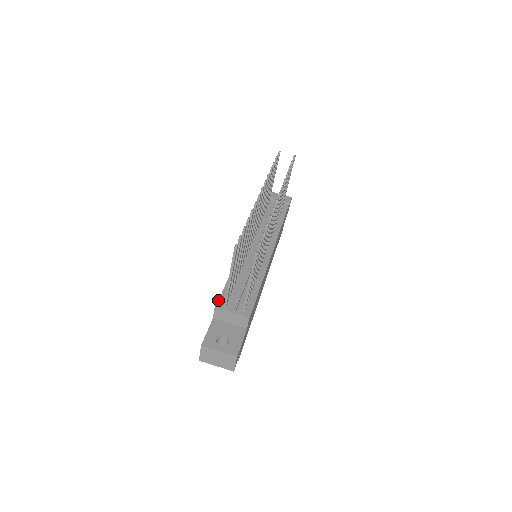
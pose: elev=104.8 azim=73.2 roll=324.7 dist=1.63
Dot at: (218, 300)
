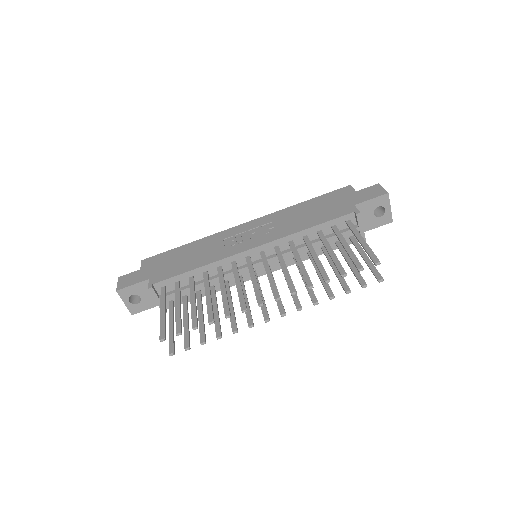
Dot at: (162, 281)
